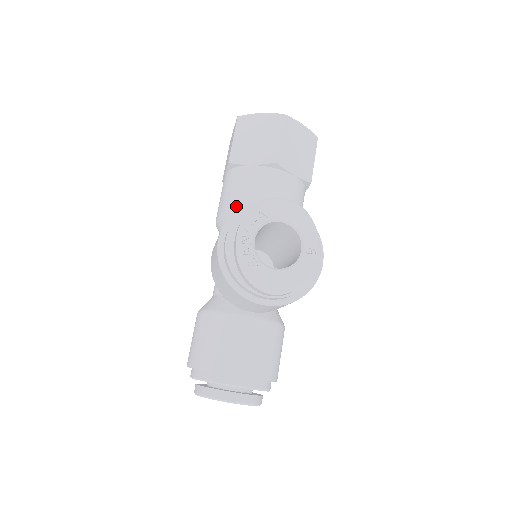
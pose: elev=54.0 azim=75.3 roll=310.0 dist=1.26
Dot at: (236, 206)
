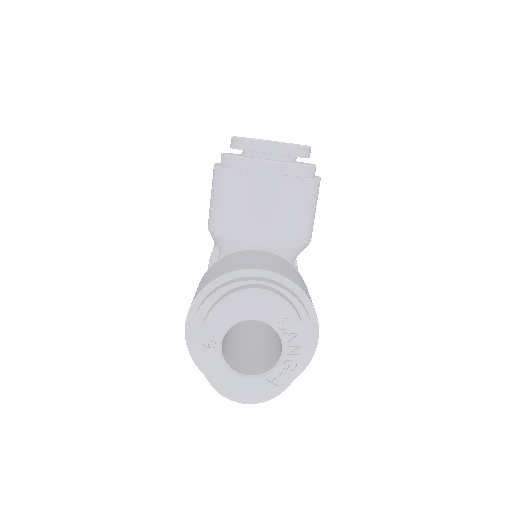
Dot at: occluded
